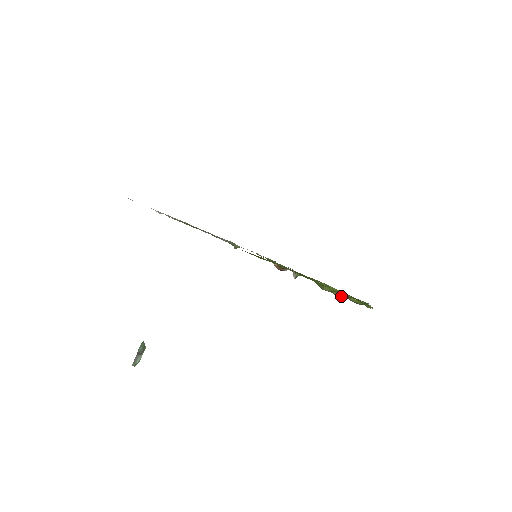
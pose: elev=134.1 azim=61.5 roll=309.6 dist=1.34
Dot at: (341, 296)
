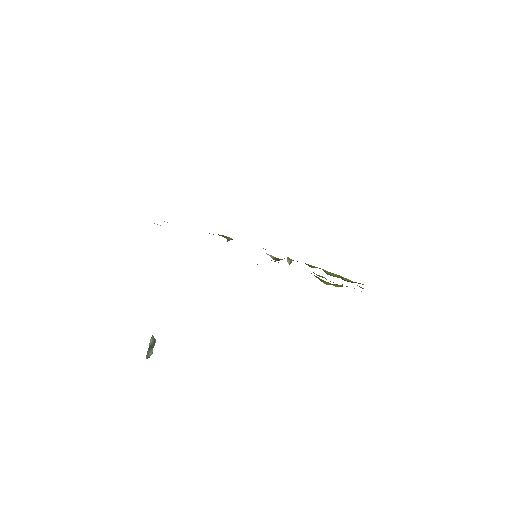
Dot at: occluded
